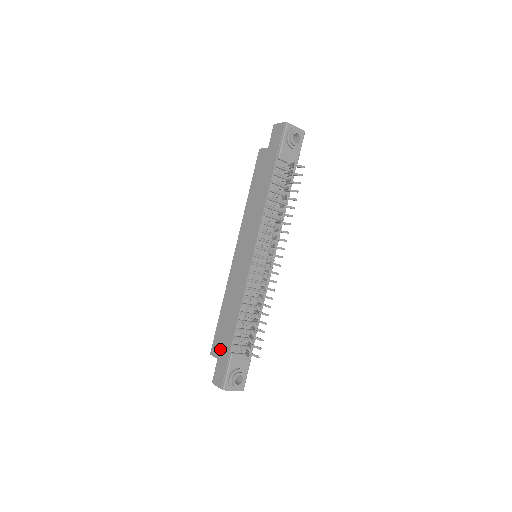
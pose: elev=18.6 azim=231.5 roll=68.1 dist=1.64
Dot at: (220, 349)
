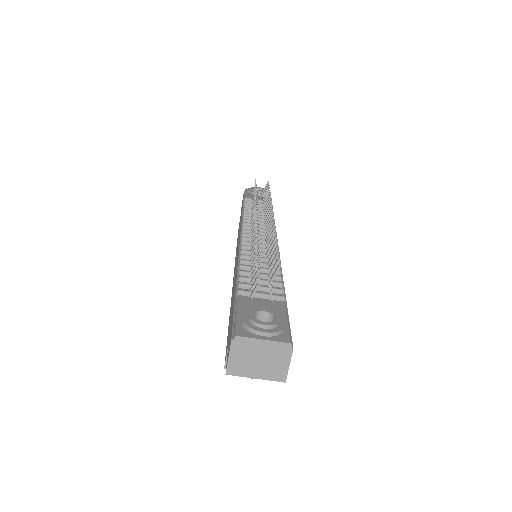
Dot at: (229, 331)
